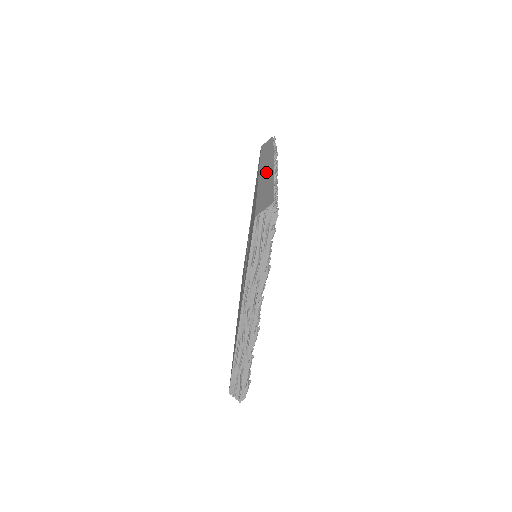
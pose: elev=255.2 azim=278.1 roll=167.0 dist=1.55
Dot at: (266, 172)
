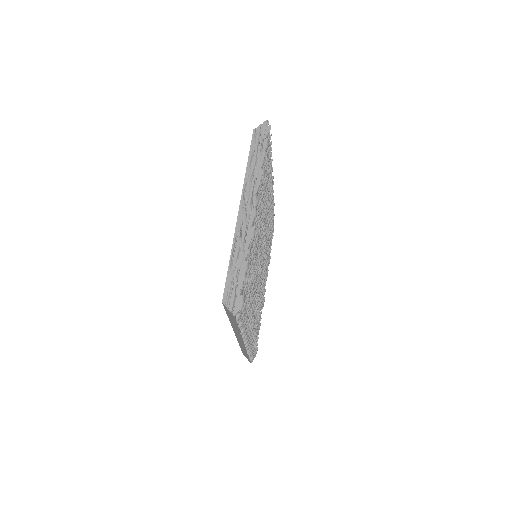
Dot at: occluded
